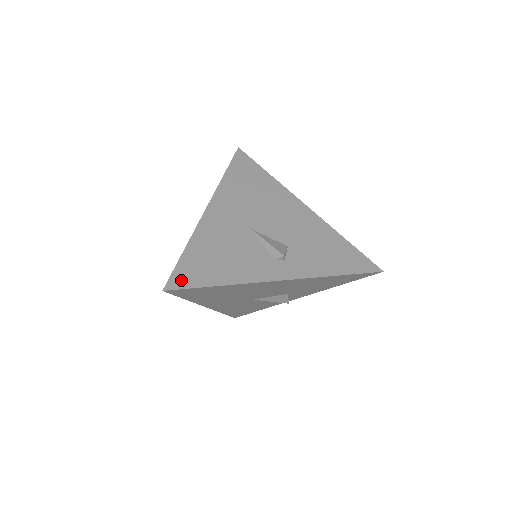
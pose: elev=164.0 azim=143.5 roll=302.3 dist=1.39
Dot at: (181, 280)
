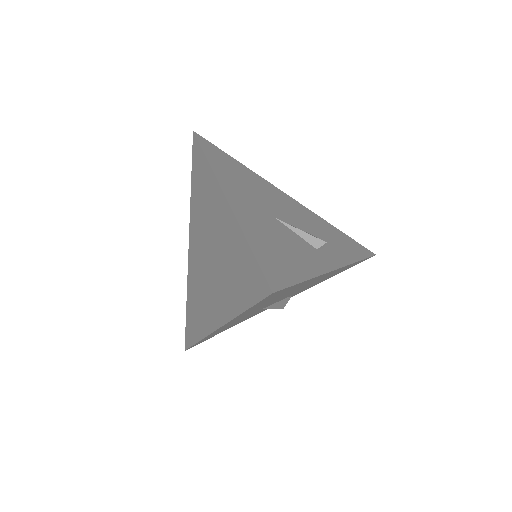
Dot at: (276, 278)
